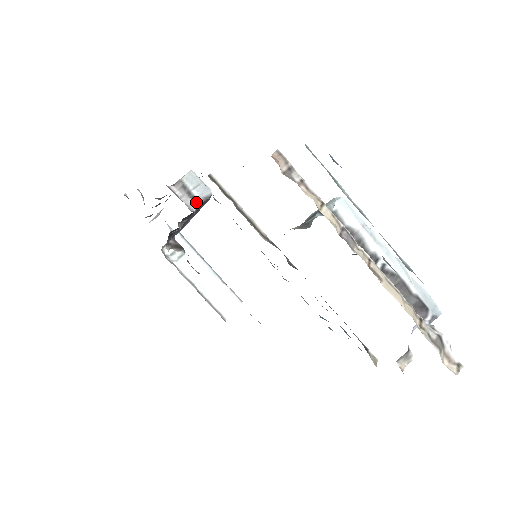
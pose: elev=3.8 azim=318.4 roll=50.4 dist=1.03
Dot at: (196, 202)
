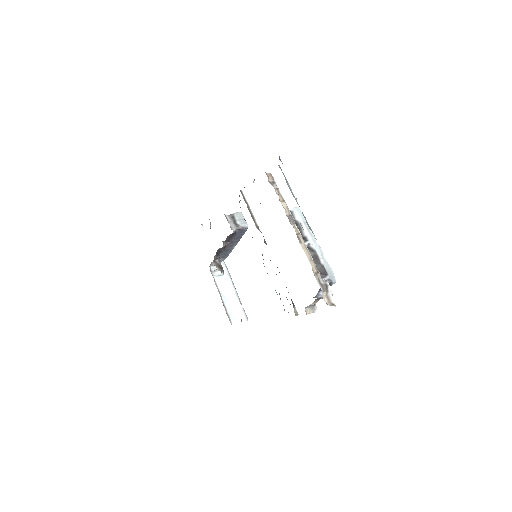
Dot at: (236, 227)
